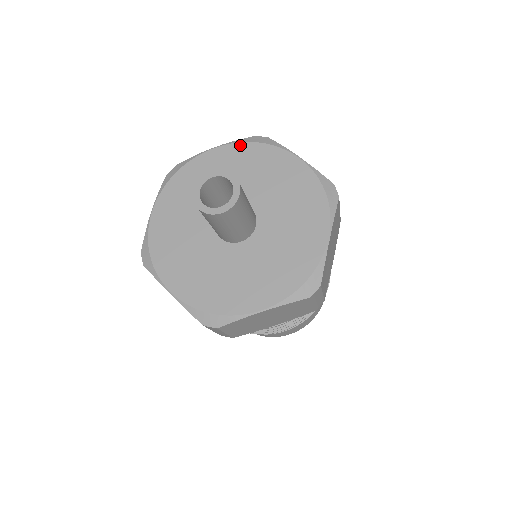
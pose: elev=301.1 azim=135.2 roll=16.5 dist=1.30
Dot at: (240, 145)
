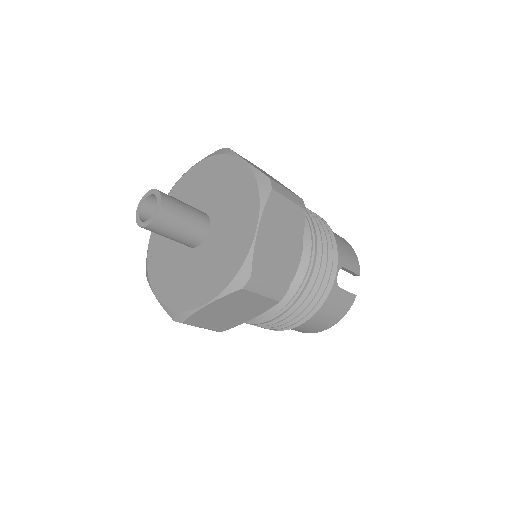
Dot at: (251, 176)
